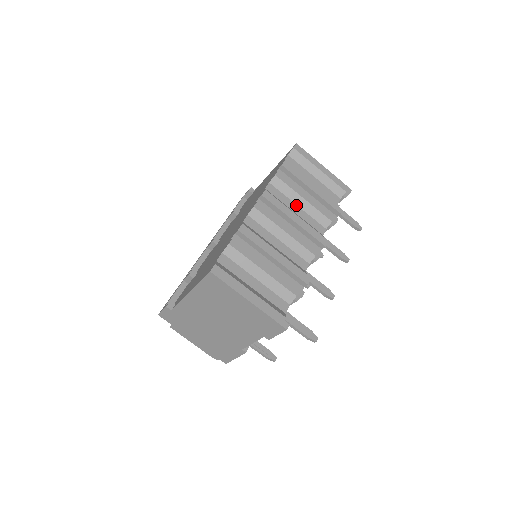
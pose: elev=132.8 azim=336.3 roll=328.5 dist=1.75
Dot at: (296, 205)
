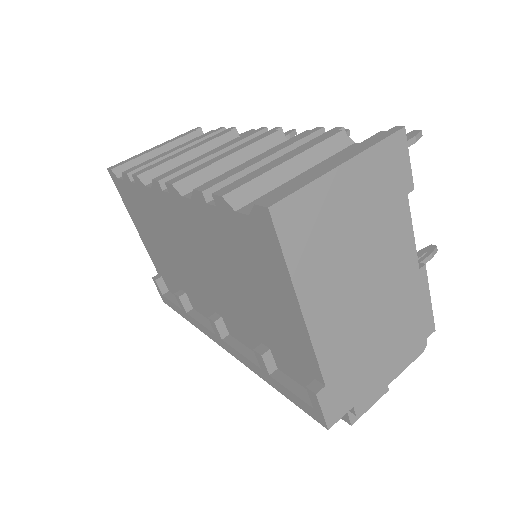
Dot at: occluded
